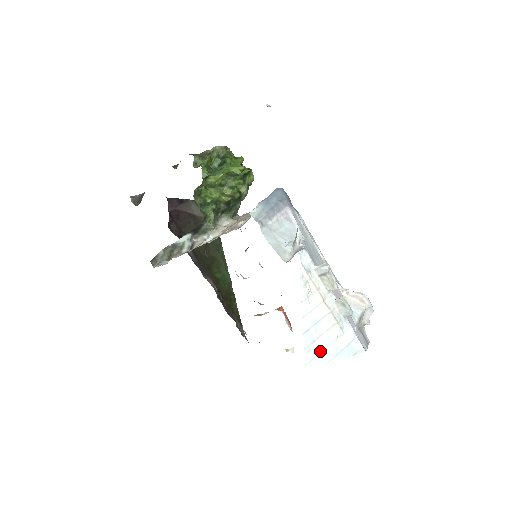
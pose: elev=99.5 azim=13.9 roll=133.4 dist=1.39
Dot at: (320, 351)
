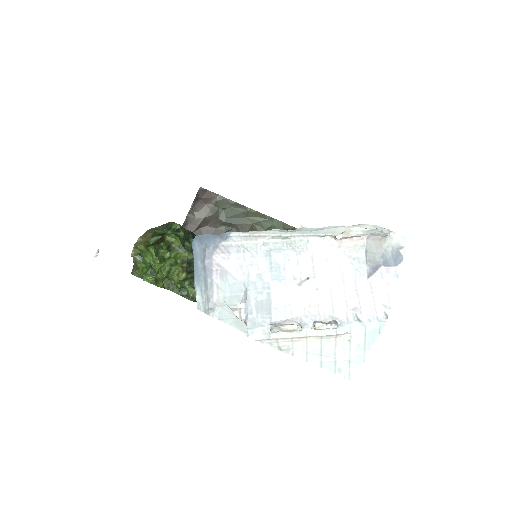
Dot at: (348, 362)
